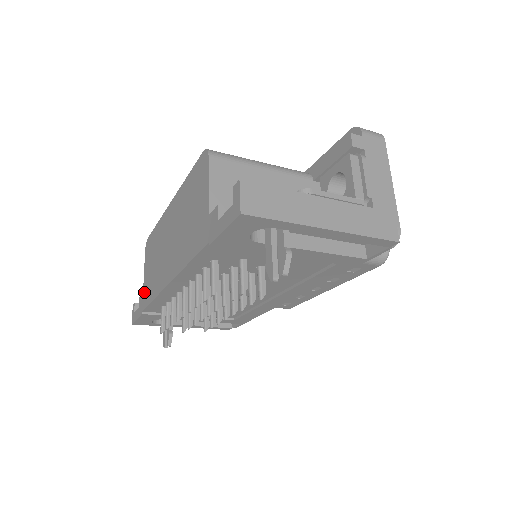
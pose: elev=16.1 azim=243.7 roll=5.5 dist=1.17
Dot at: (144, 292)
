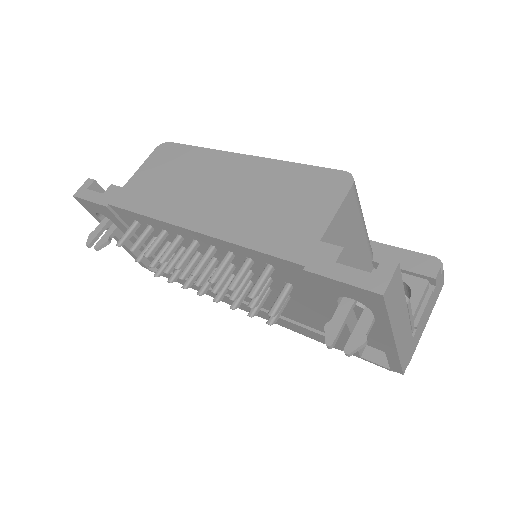
Dot at: (127, 189)
